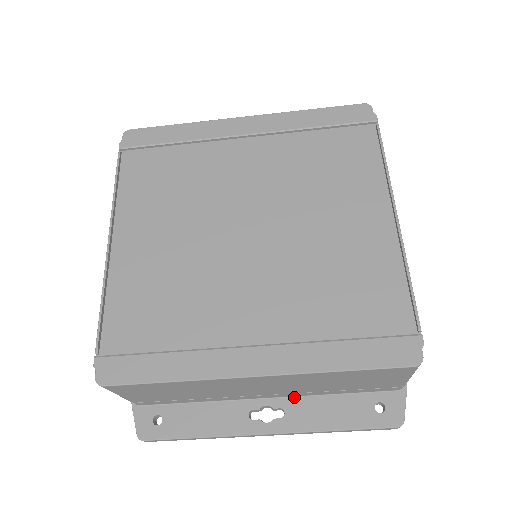
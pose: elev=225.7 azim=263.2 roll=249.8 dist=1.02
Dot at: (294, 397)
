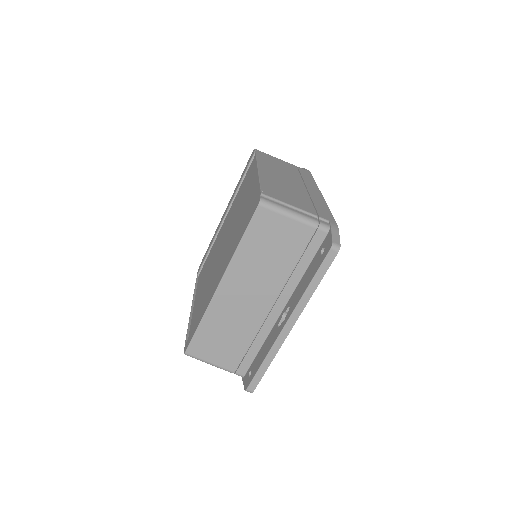
Dot at: (292, 295)
